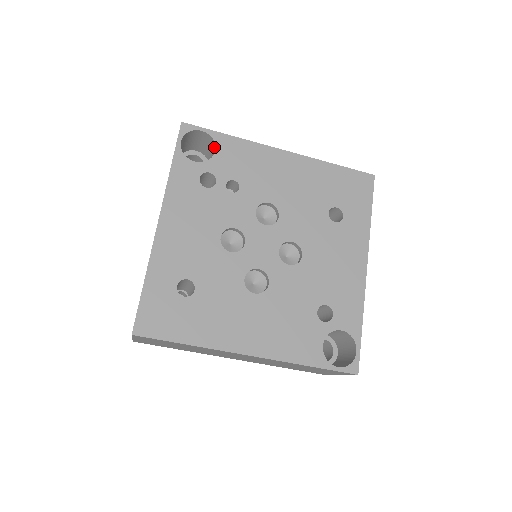
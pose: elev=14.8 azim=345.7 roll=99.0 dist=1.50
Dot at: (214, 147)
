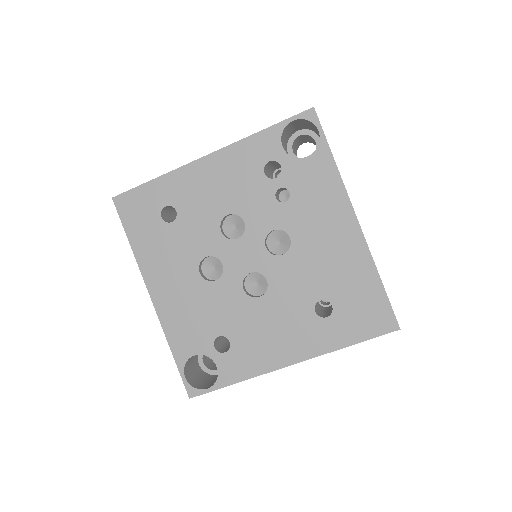
Dot at: (314, 153)
